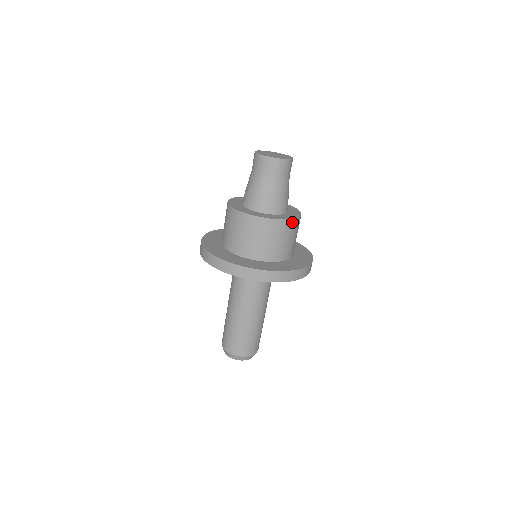
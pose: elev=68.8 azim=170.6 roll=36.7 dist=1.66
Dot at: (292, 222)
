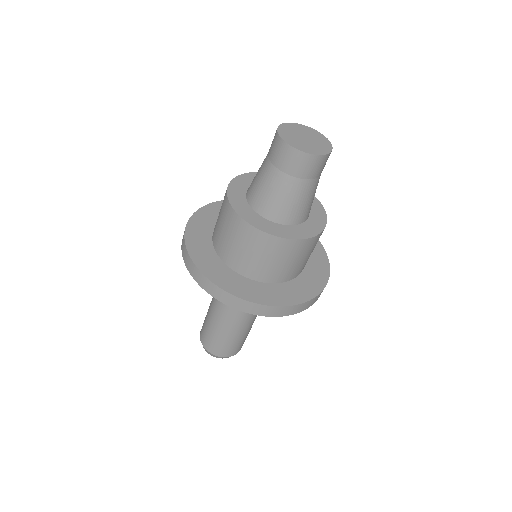
Dot at: occluded
